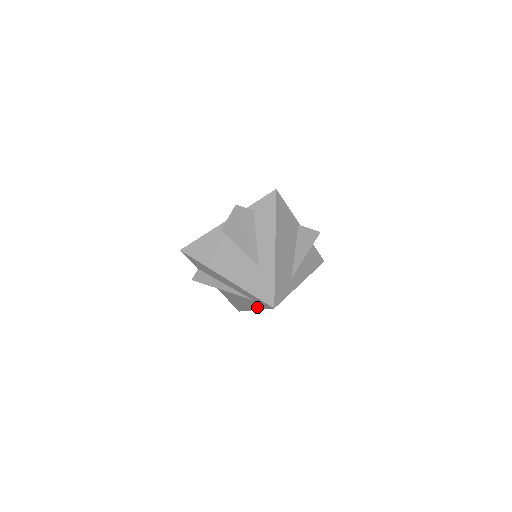
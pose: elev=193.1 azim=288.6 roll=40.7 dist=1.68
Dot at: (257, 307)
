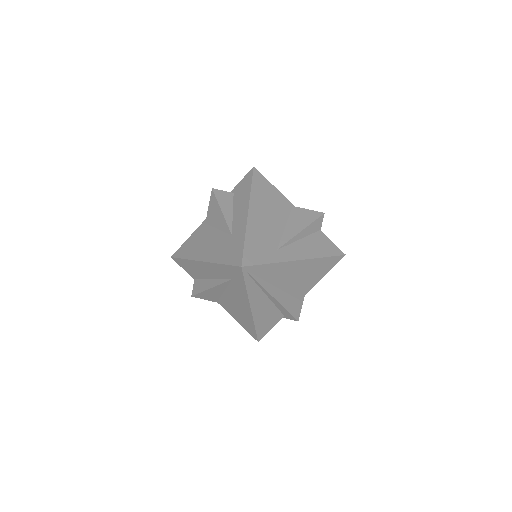
Dot at: (244, 294)
